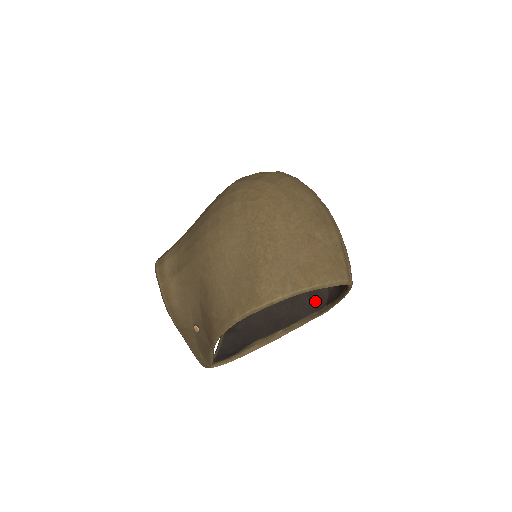
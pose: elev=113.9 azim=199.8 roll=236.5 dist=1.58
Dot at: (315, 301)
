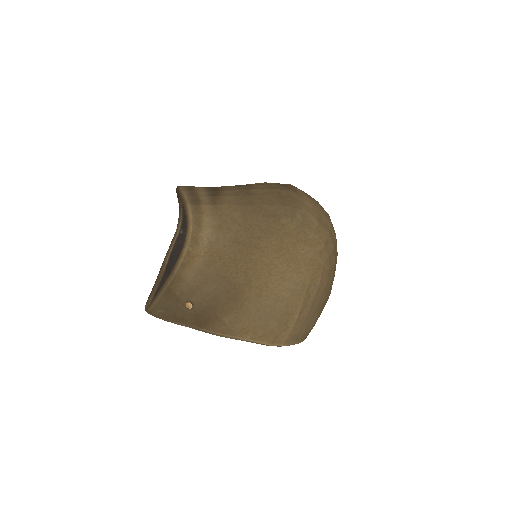
Dot at: occluded
